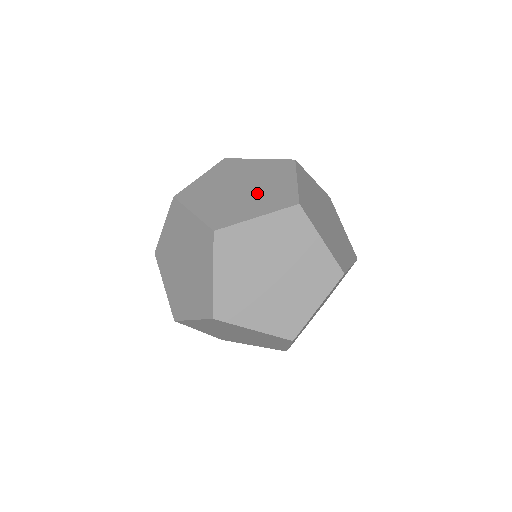
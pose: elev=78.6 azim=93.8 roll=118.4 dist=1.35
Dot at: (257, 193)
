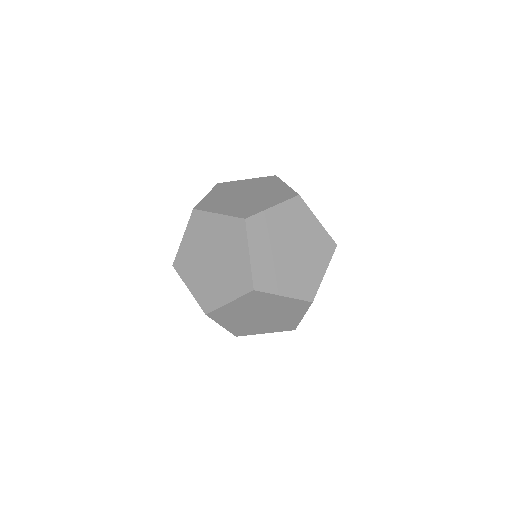
Dot at: occluded
